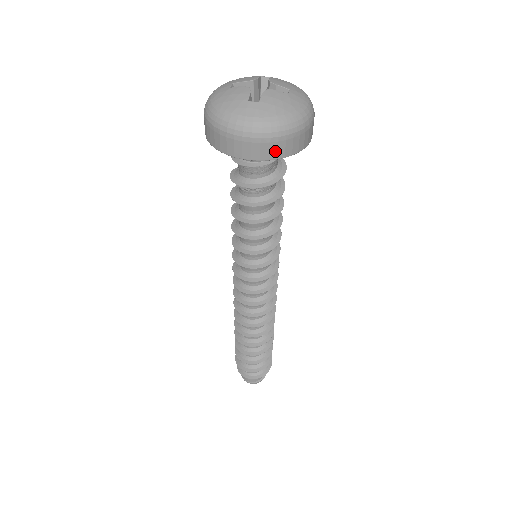
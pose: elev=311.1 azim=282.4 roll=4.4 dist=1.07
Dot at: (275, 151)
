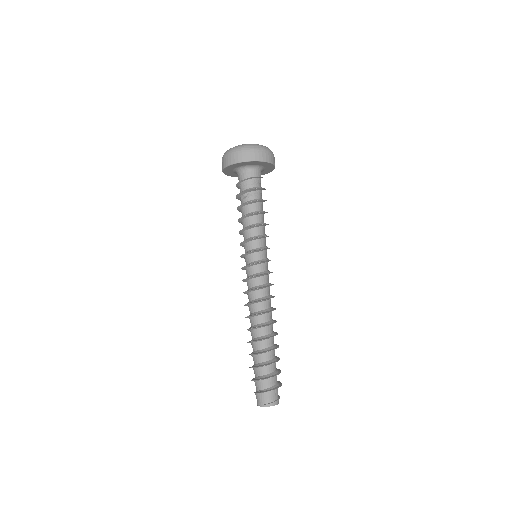
Dot at: (265, 157)
